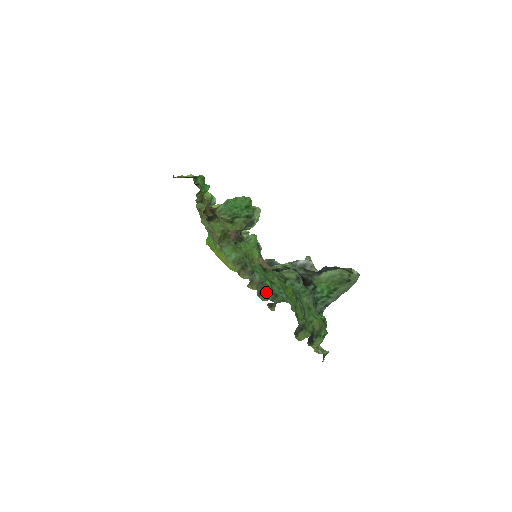
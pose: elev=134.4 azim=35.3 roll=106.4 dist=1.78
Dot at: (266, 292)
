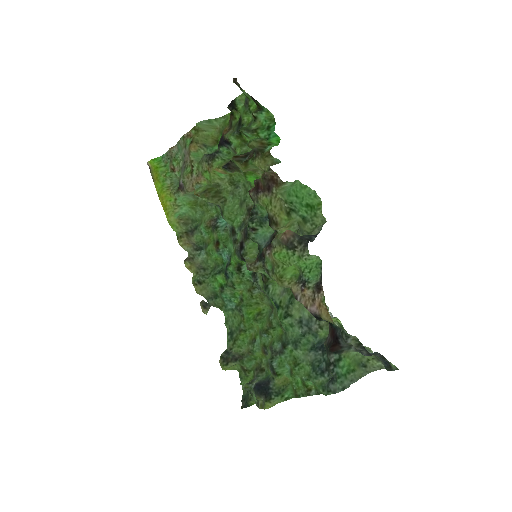
Dot at: (207, 286)
